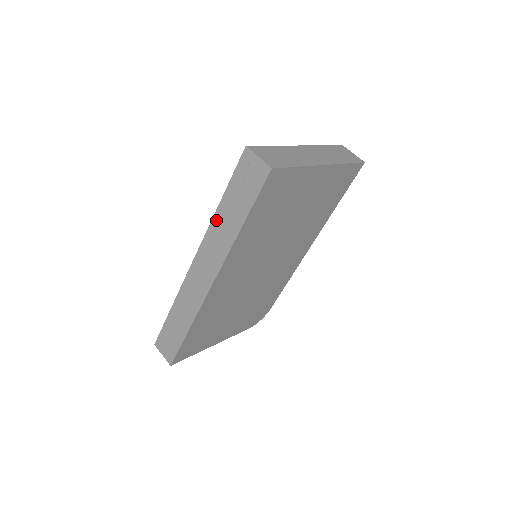
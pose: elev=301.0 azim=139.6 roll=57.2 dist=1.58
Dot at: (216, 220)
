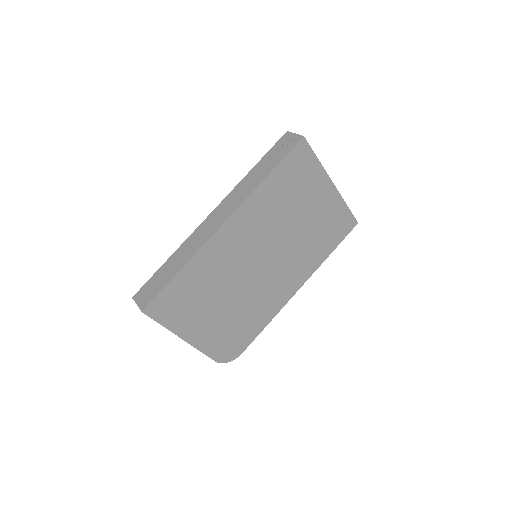
Dot at: (246, 178)
